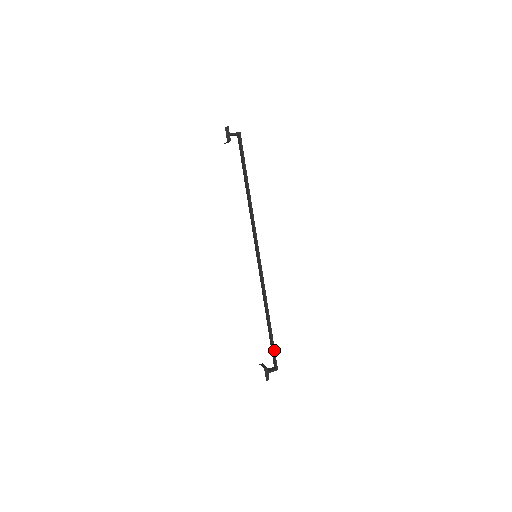
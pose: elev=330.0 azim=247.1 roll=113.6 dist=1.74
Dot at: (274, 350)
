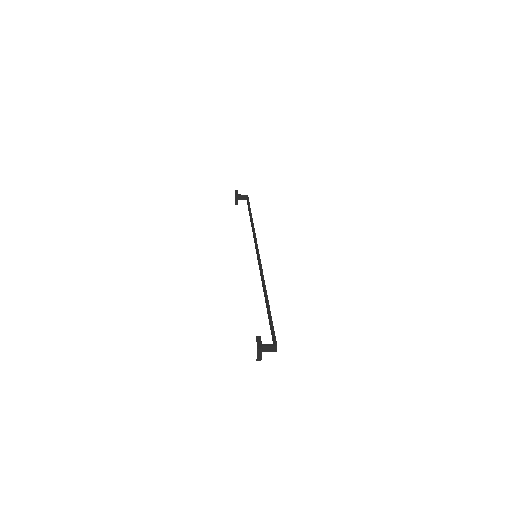
Dot at: (272, 325)
